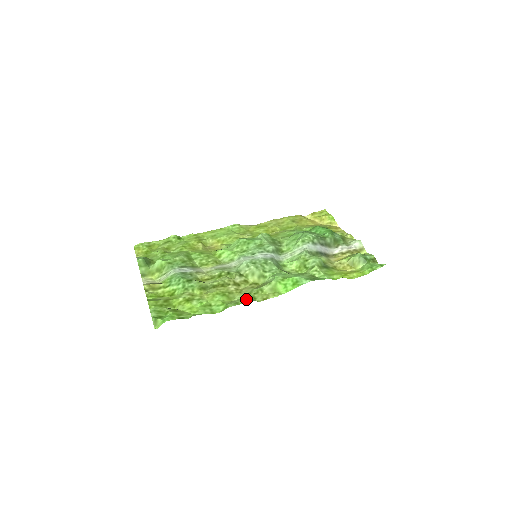
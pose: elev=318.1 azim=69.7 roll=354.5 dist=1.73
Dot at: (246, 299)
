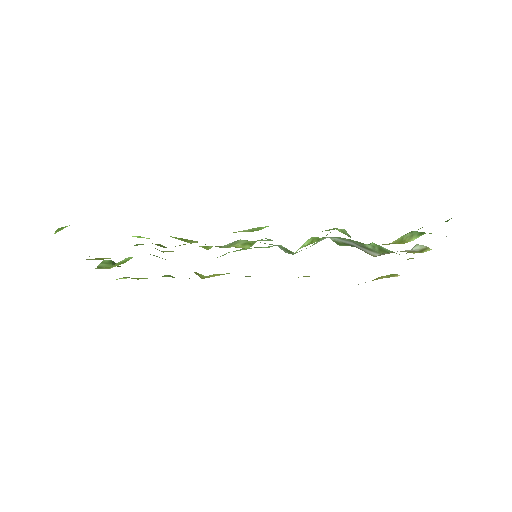
Dot at: occluded
